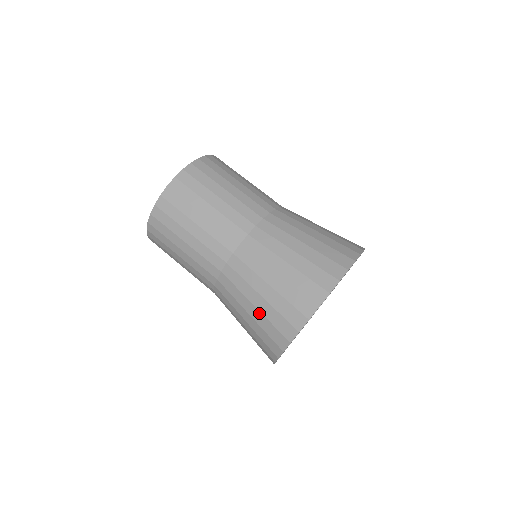
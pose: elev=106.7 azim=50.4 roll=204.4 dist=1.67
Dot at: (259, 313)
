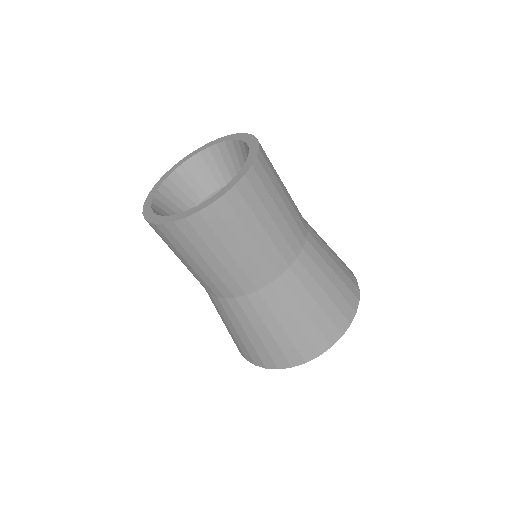
Dot at: (259, 341)
